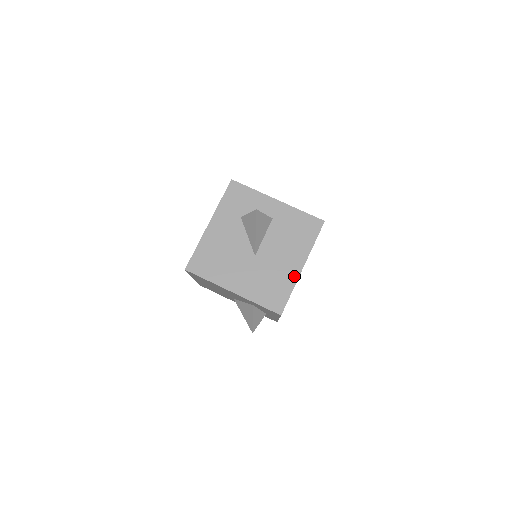
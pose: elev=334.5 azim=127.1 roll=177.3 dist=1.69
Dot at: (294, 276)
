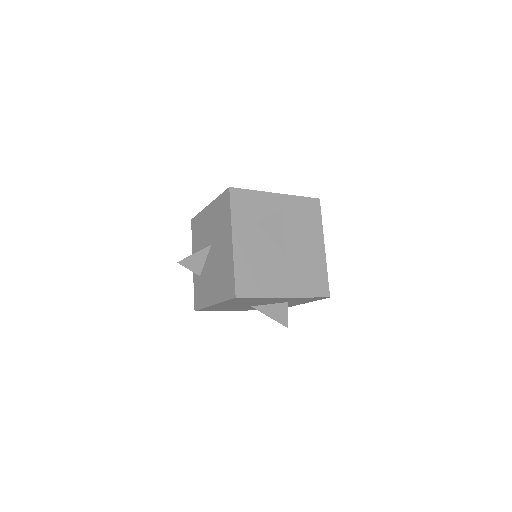
Dot at: (322, 258)
